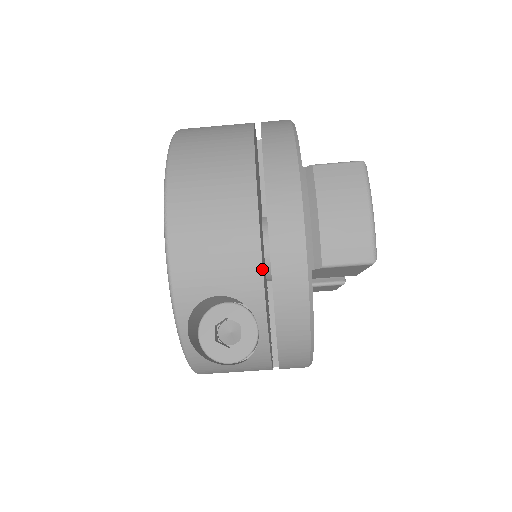
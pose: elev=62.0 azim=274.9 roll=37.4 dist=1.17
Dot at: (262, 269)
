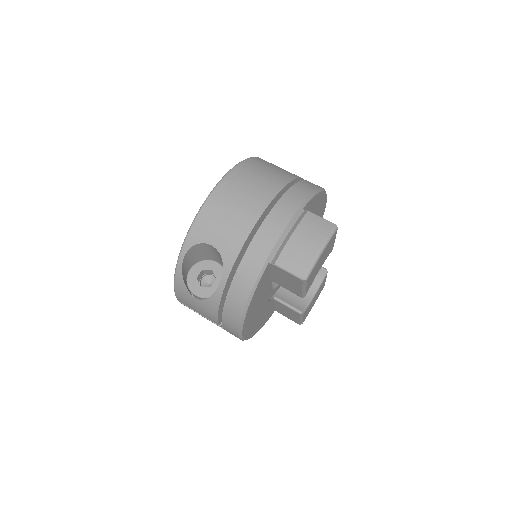
Dot at: (243, 245)
